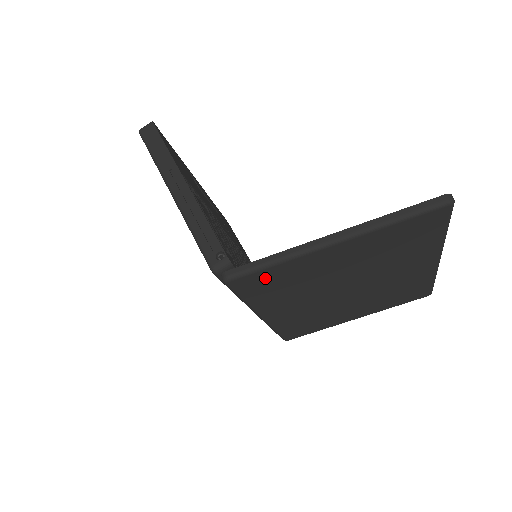
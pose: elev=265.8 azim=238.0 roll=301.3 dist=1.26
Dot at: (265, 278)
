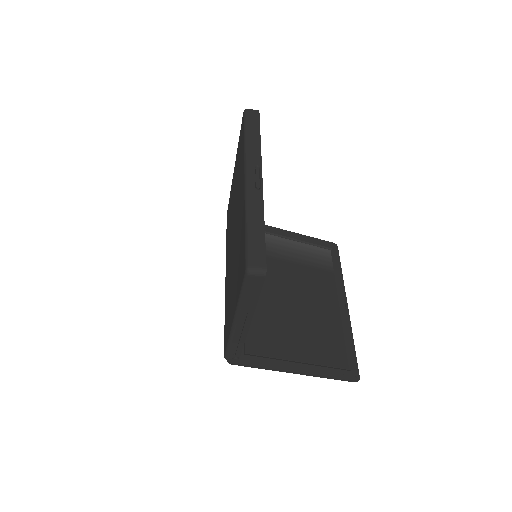
Dot at: (250, 352)
